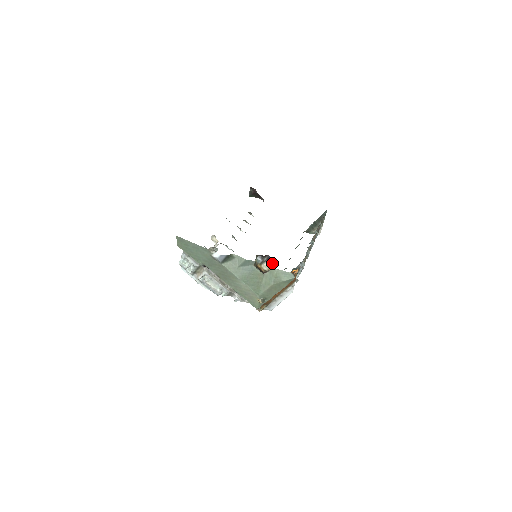
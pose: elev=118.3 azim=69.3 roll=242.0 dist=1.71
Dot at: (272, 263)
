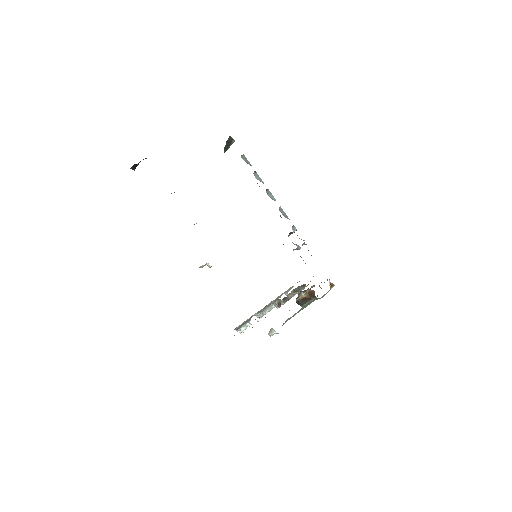
Dot at: (307, 290)
